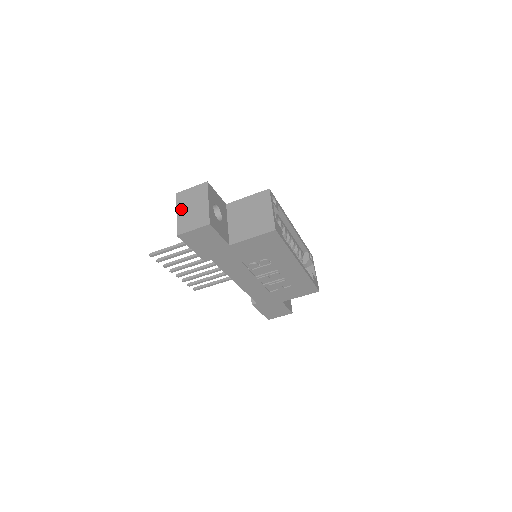
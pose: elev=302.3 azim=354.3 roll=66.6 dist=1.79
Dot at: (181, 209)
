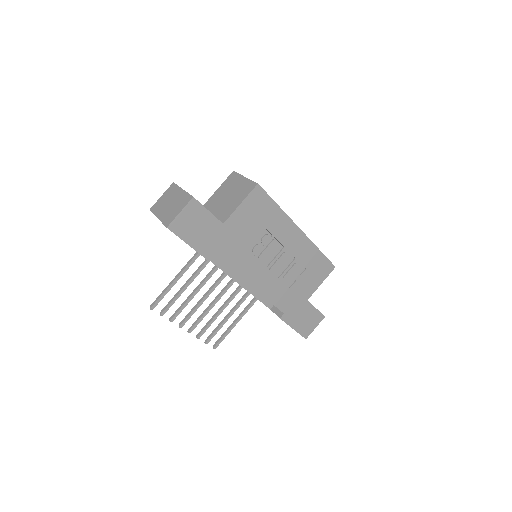
Dot at: (160, 213)
